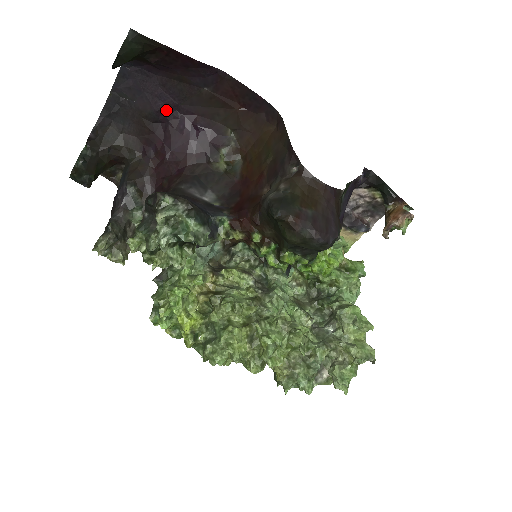
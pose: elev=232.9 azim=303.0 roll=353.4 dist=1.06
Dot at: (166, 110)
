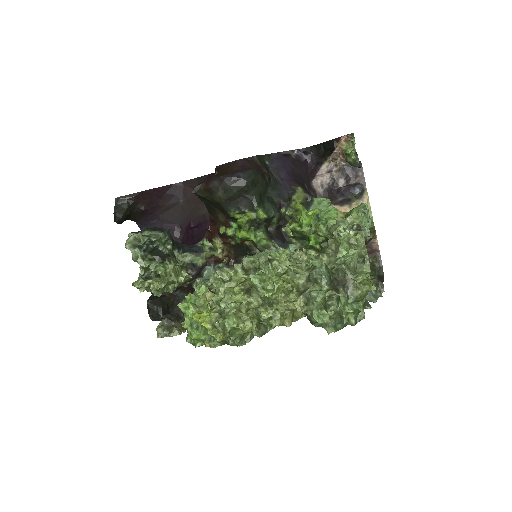
Dot at: (176, 234)
